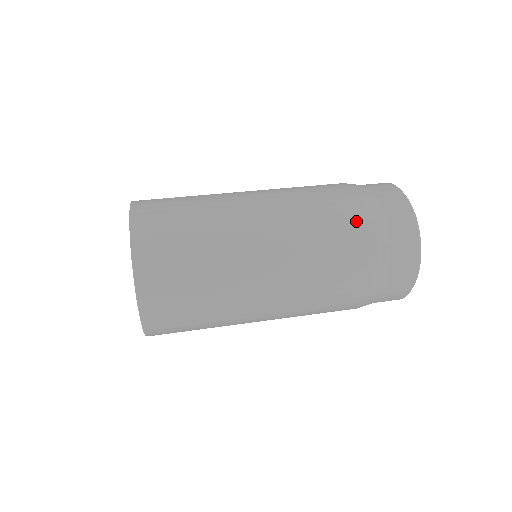
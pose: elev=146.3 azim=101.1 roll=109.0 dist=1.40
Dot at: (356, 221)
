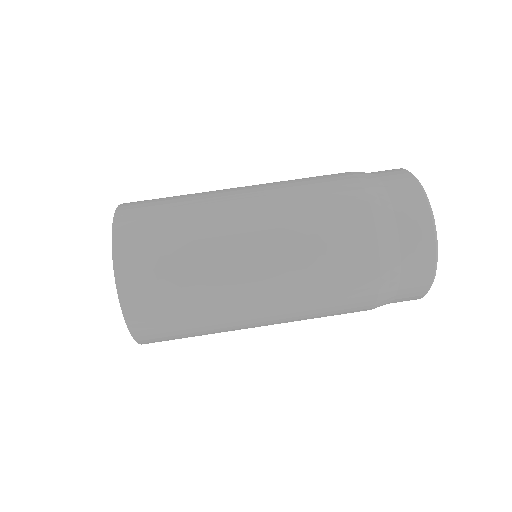
Dot at: (365, 251)
